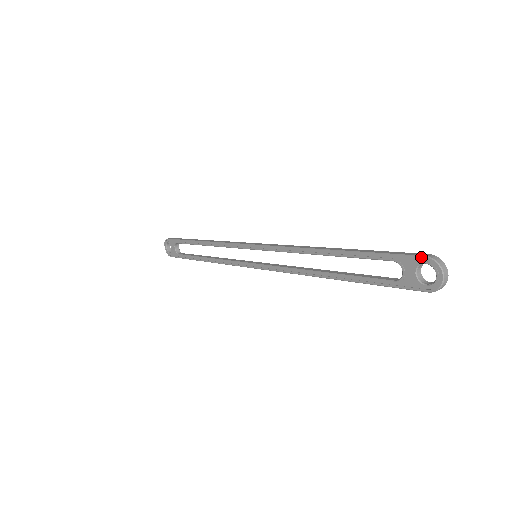
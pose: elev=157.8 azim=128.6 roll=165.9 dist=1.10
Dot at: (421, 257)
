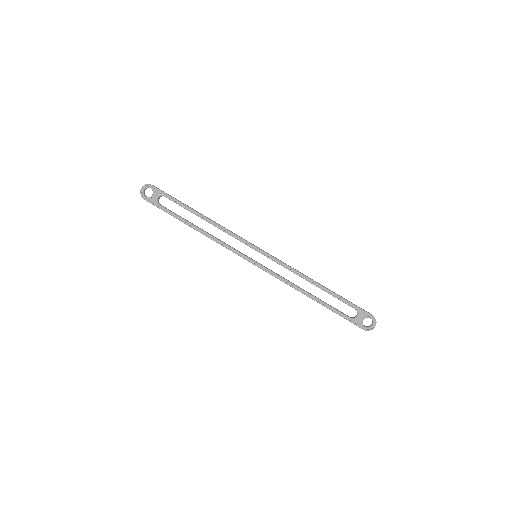
Dot at: (371, 315)
